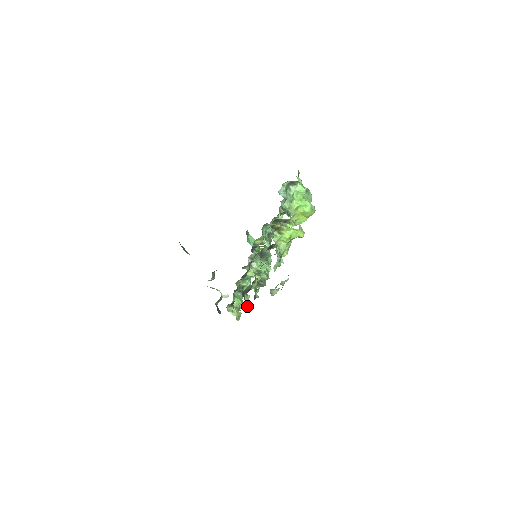
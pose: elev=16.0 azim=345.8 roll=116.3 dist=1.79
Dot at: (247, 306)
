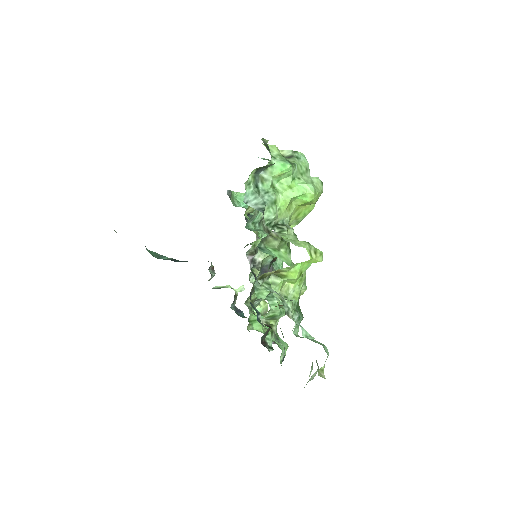
Dot at: occluded
